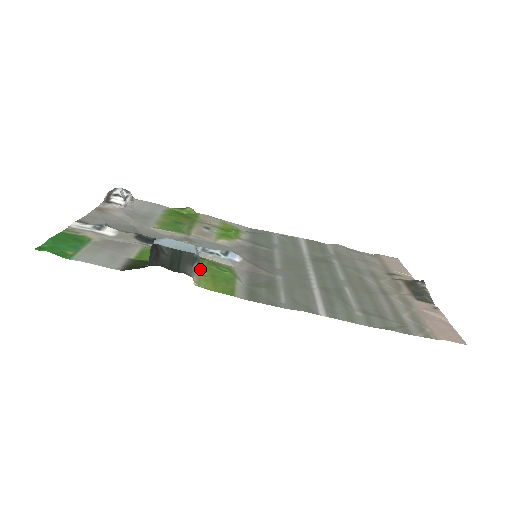
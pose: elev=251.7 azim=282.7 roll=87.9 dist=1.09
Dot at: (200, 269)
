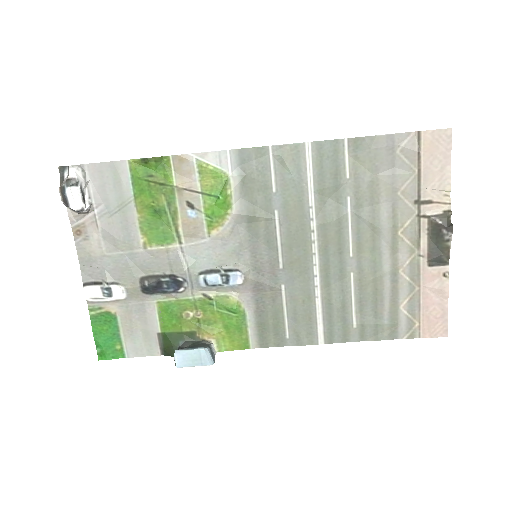
Dot at: (213, 321)
